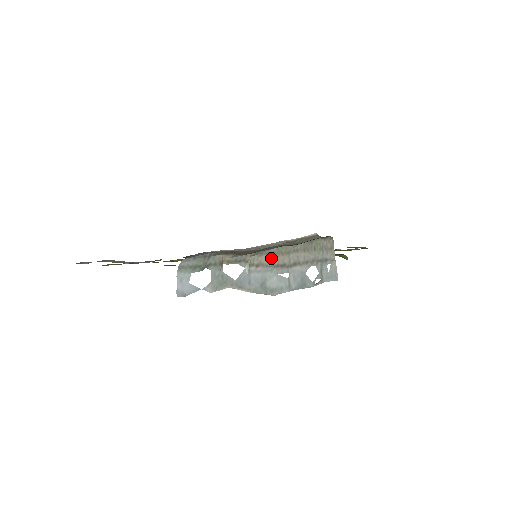
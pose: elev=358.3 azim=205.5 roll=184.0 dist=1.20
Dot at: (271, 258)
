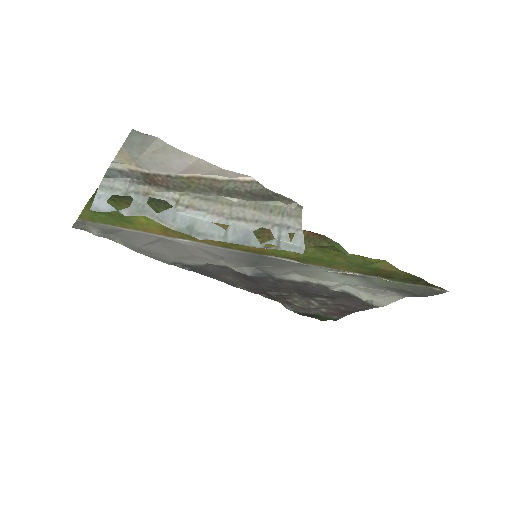
Dot at: (206, 204)
